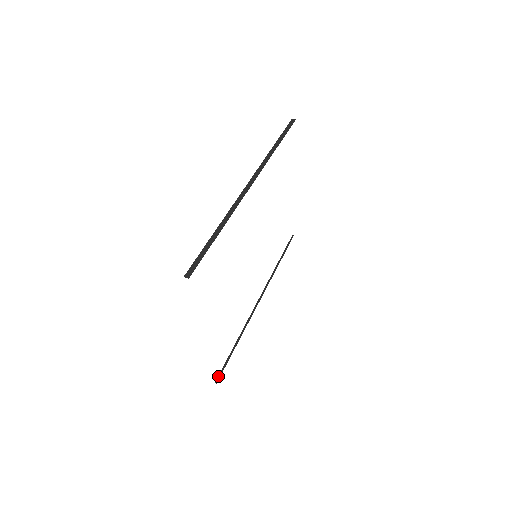
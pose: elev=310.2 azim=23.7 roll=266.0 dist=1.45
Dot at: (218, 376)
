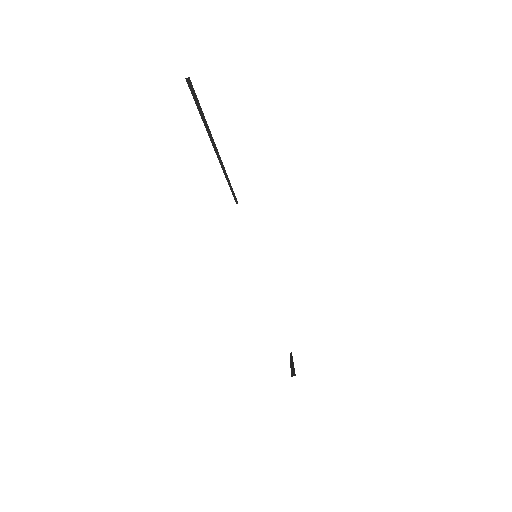
Dot at: occluded
